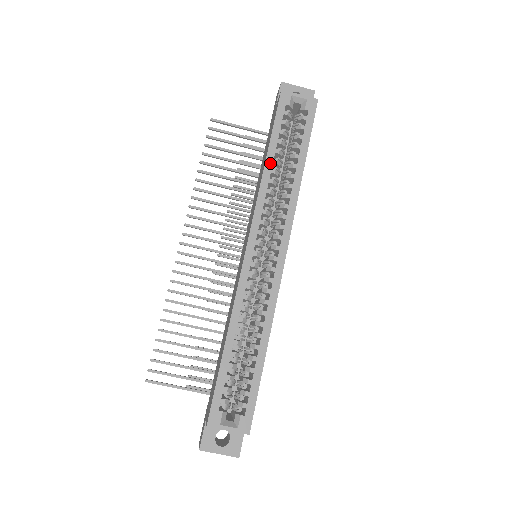
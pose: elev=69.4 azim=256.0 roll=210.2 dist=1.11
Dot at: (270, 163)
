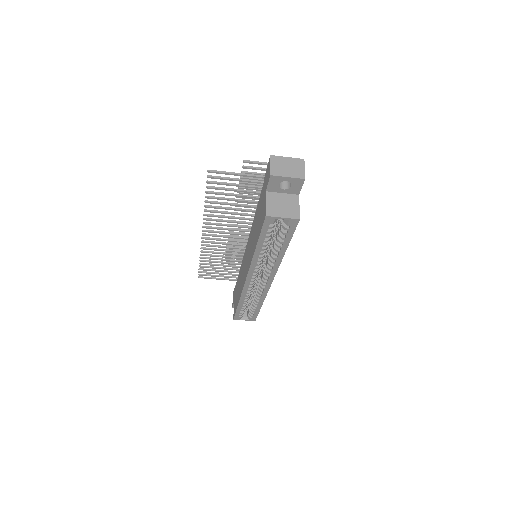
Dot at: (259, 251)
